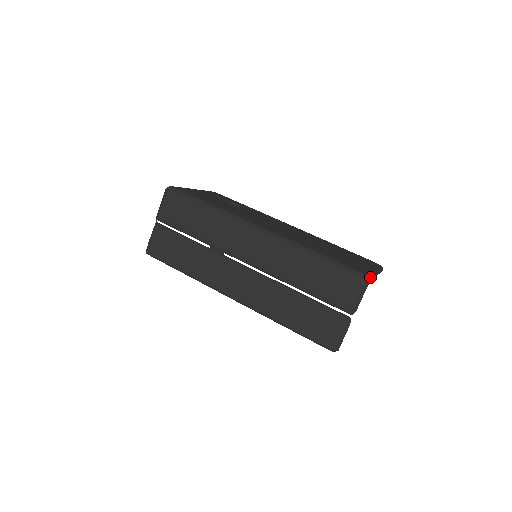
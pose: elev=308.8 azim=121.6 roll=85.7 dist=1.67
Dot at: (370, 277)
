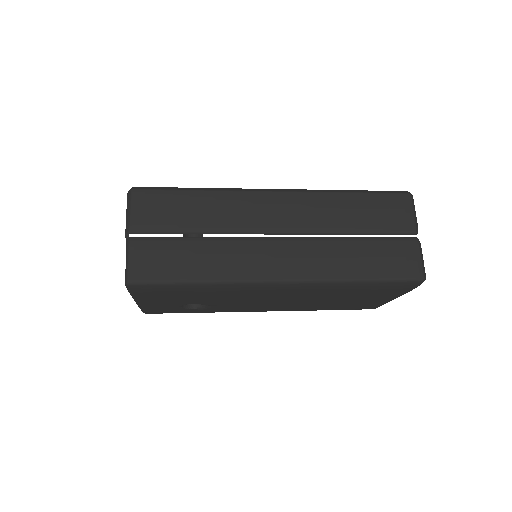
Dot at: occluded
